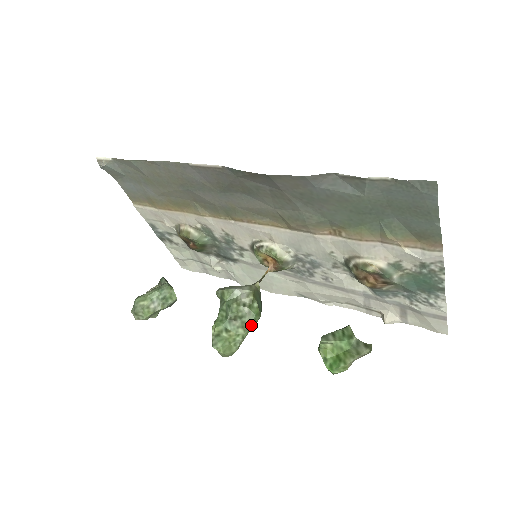
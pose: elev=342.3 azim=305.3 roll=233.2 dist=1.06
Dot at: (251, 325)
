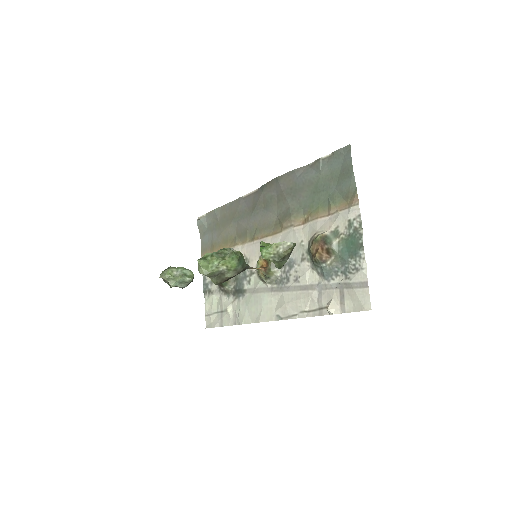
Dot at: (229, 259)
